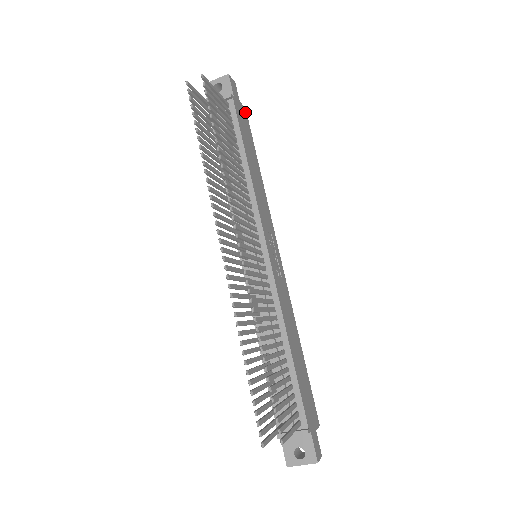
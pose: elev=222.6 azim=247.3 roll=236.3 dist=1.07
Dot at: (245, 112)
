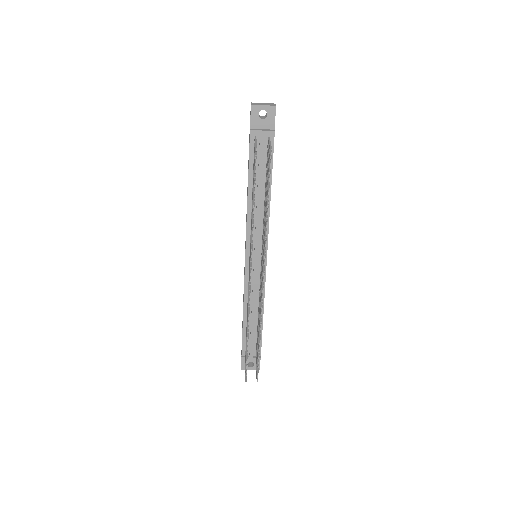
Dot at: occluded
